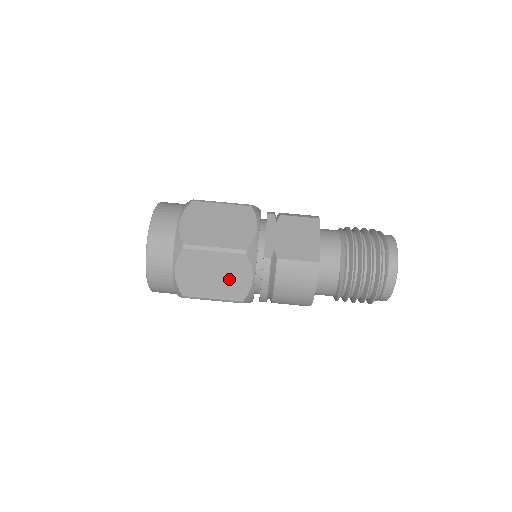
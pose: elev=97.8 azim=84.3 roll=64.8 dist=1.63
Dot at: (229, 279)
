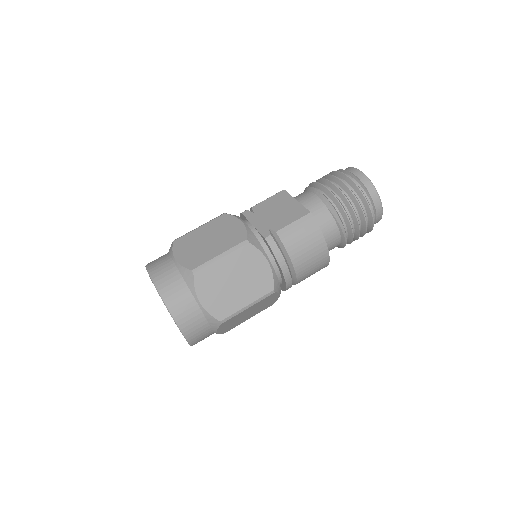
Dot at: (249, 276)
